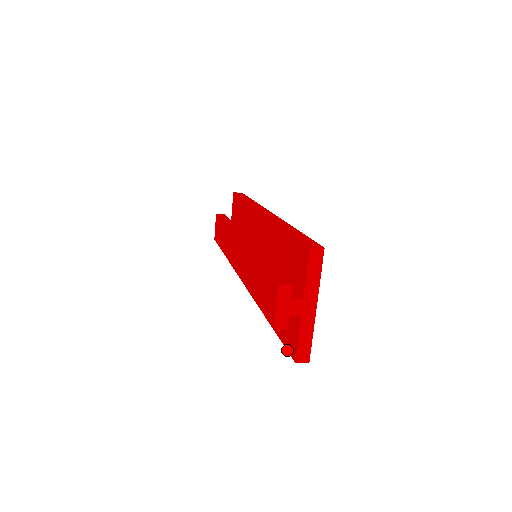
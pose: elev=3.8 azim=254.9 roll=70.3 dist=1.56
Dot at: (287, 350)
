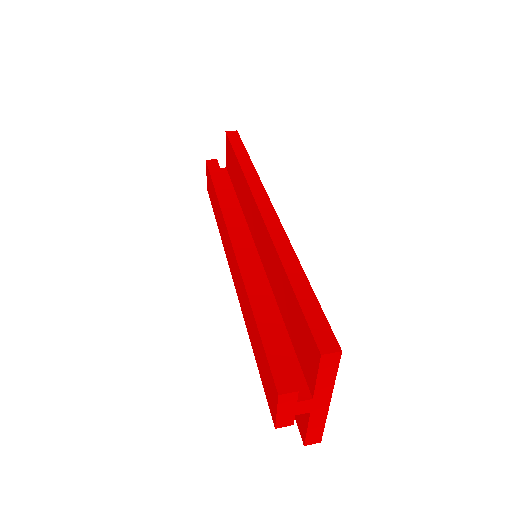
Dot at: occluded
